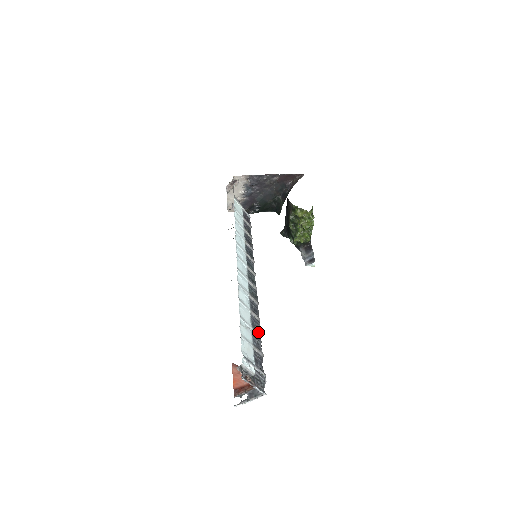
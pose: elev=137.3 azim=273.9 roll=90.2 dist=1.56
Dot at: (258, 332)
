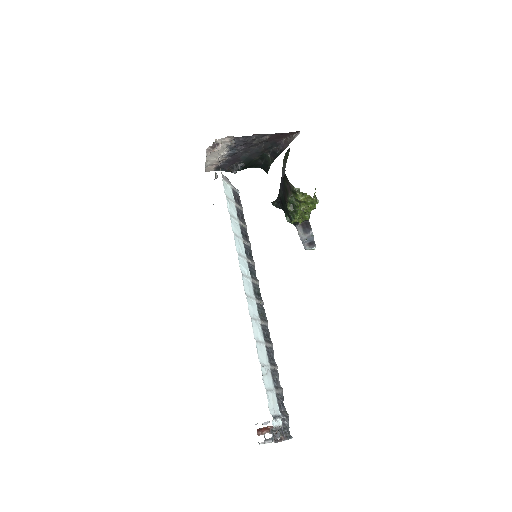
Dot at: (275, 365)
